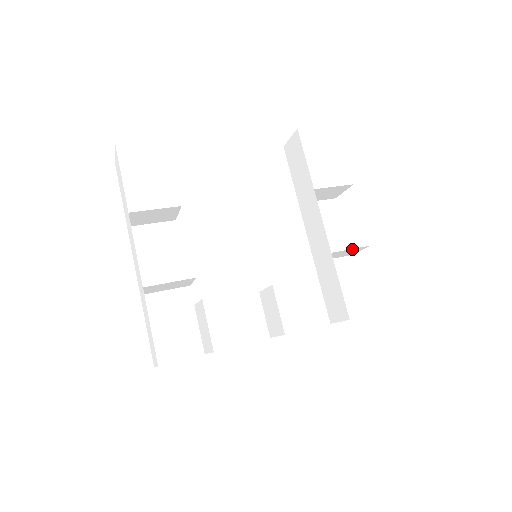
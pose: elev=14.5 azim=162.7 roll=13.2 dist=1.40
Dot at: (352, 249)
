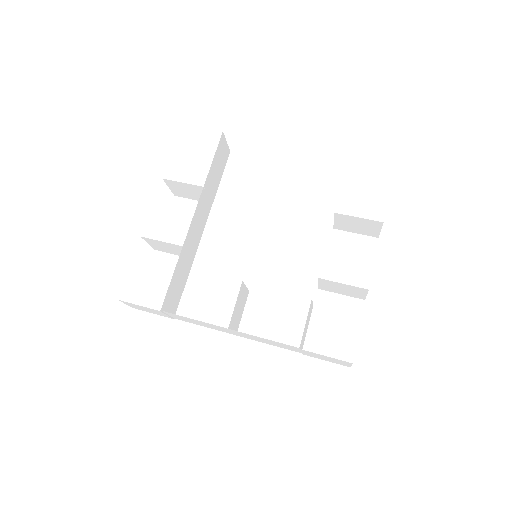
Dot at: (346, 285)
